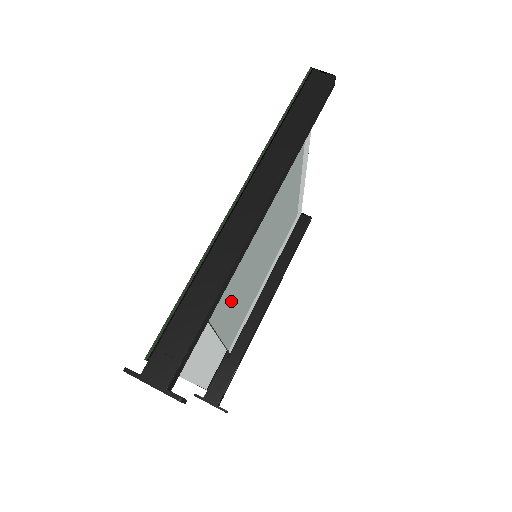
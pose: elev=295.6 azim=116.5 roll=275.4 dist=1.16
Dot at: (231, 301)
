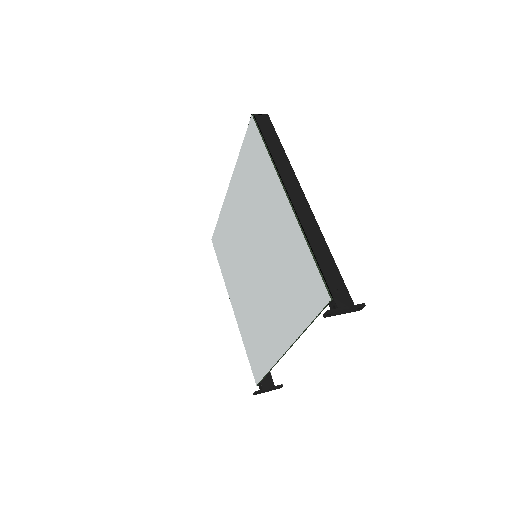
Dot at: occluded
